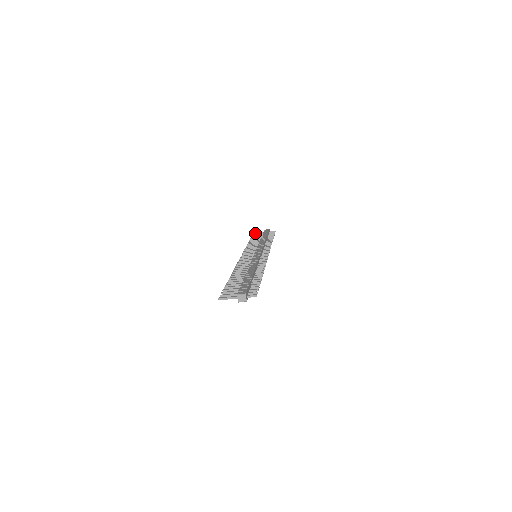
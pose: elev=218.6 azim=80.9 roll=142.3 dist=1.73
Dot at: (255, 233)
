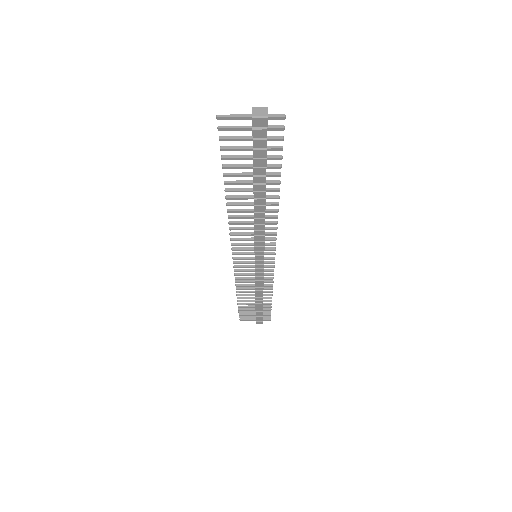
Dot at: (242, 318)
